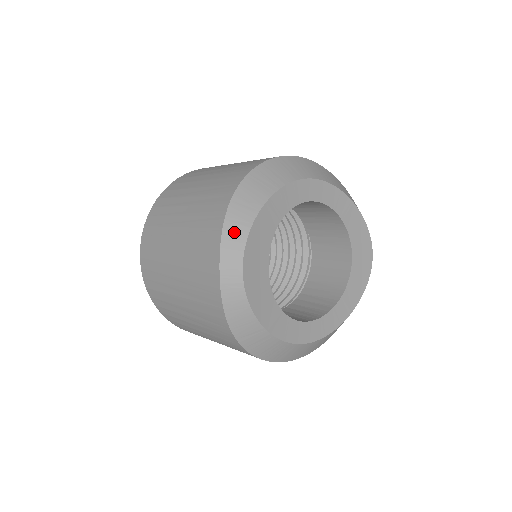
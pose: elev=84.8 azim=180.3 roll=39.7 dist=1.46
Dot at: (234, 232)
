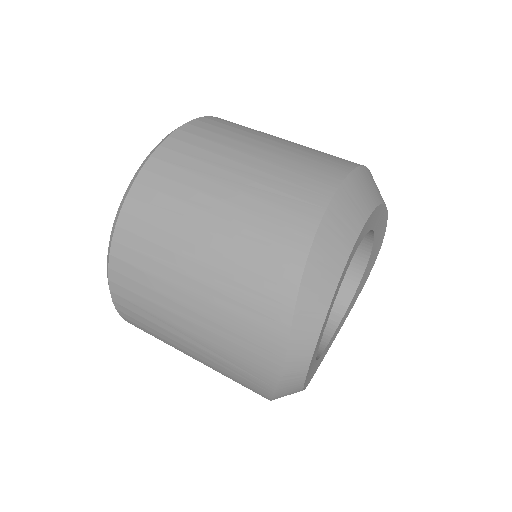
Dot at: (305, 329)
